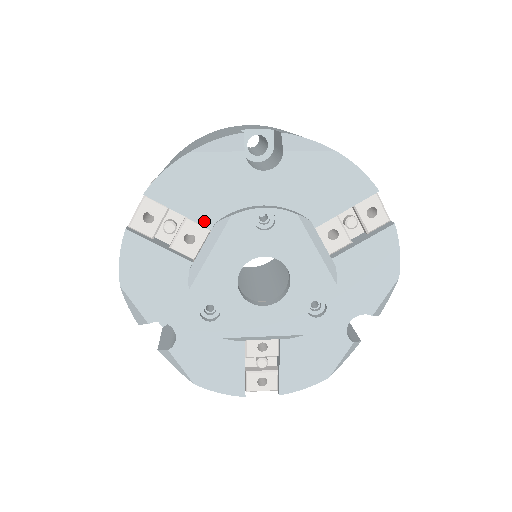
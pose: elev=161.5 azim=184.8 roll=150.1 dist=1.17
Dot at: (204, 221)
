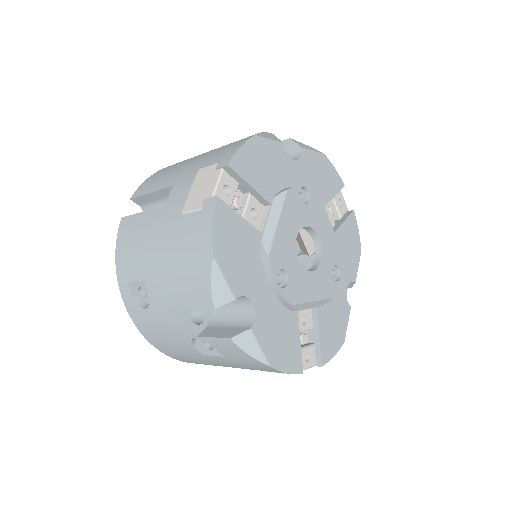
Dot at: (266, 195)
